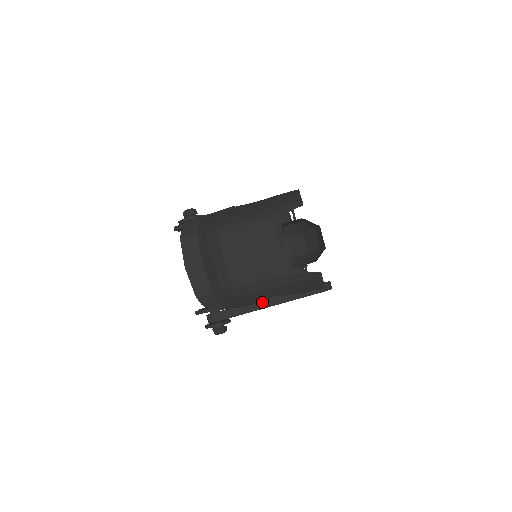
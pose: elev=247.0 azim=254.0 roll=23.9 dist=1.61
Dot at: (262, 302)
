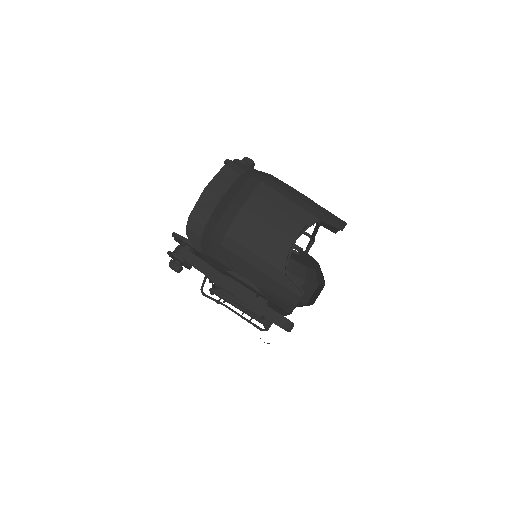
Dot at: (230, 280)
